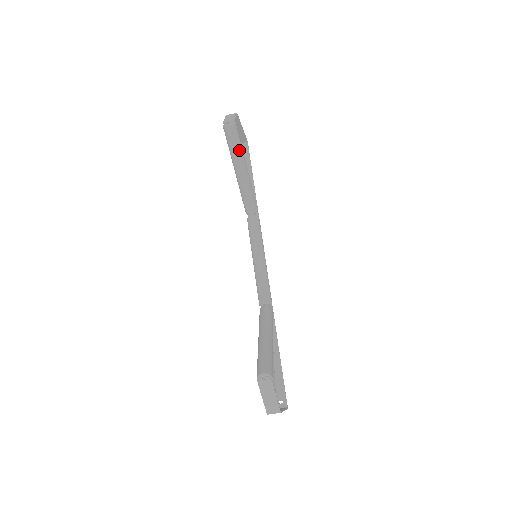
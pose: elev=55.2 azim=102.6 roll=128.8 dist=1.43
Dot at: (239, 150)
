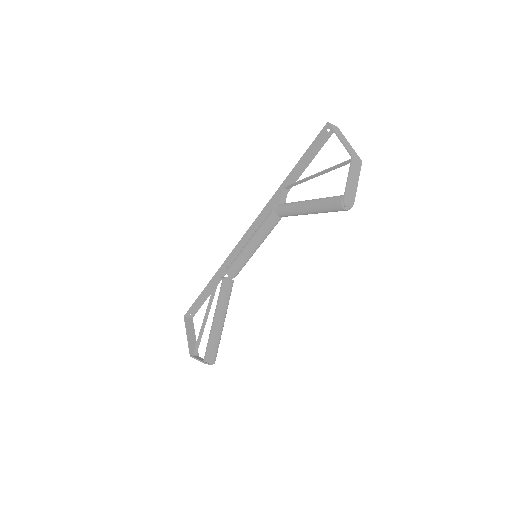
Dot at: occluded
